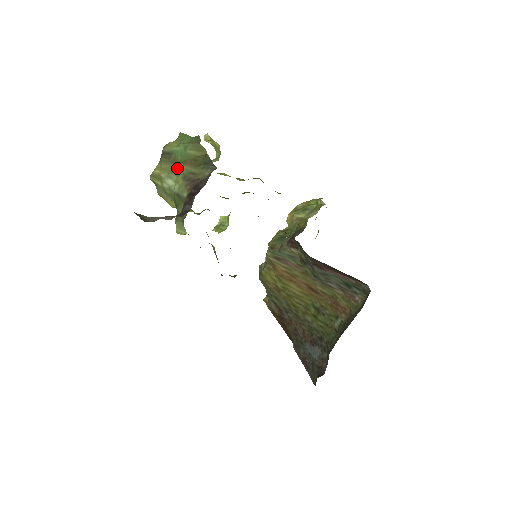
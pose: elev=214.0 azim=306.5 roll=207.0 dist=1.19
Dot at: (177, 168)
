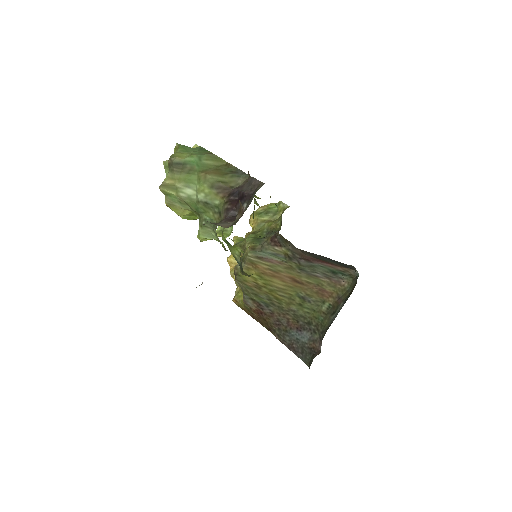
Dot at: (197, 178)
